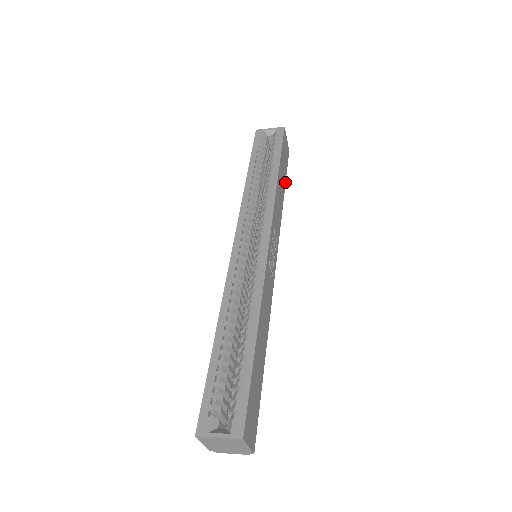
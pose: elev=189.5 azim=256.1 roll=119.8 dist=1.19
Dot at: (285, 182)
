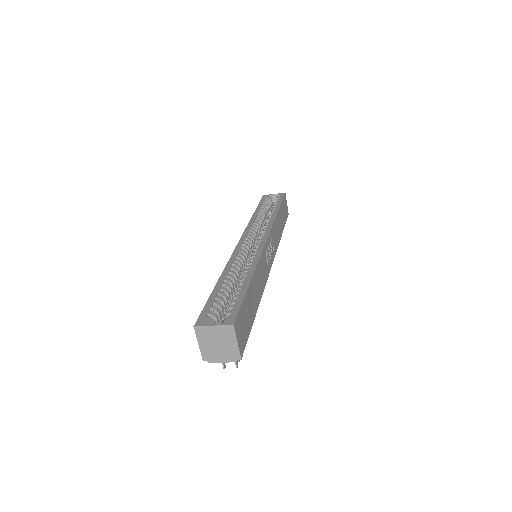
Dot at: occluded
